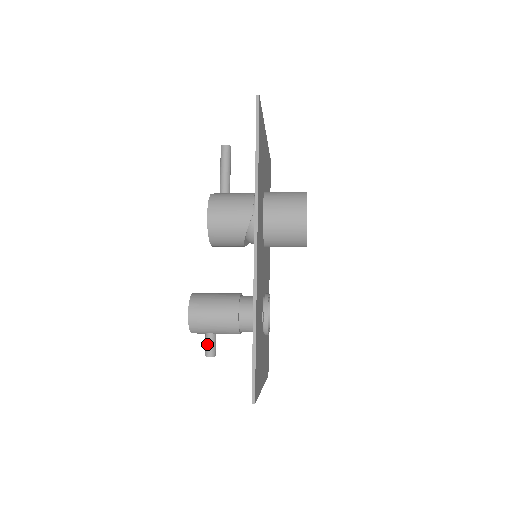
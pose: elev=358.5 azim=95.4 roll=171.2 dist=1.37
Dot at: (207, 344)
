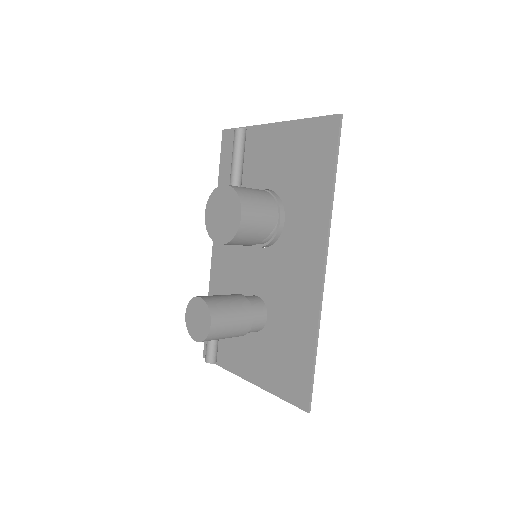
Dot at: (213, 351)
